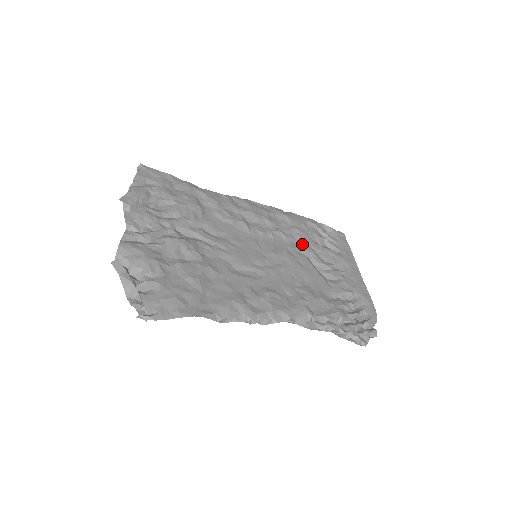
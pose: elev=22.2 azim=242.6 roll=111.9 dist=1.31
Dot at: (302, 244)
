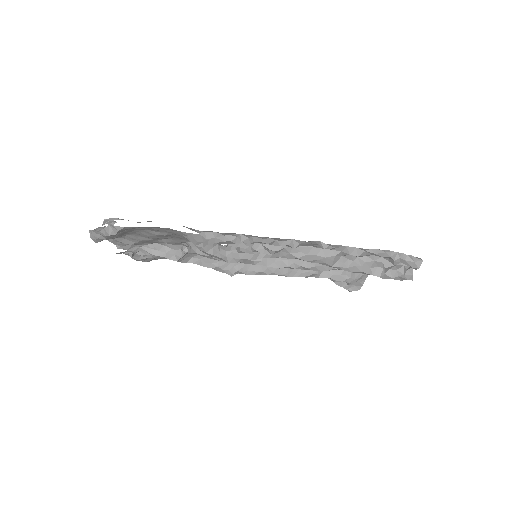
Dot at: occluded
